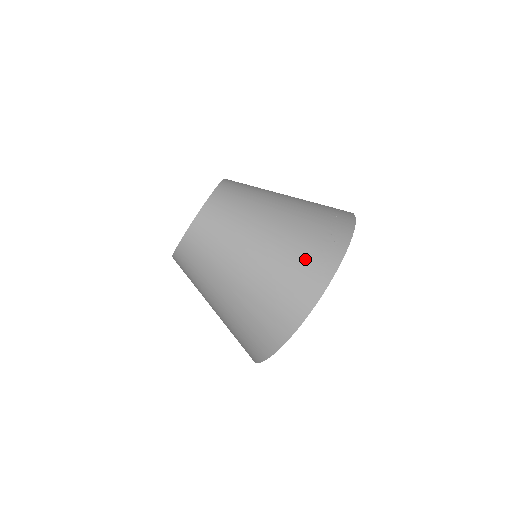
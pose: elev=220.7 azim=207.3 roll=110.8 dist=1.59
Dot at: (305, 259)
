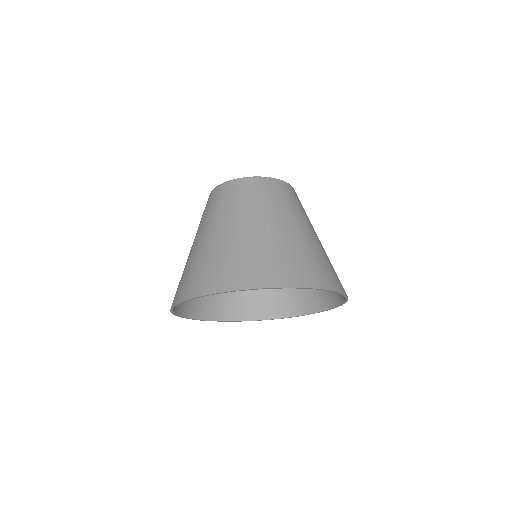
Dot at: (329, 267)
